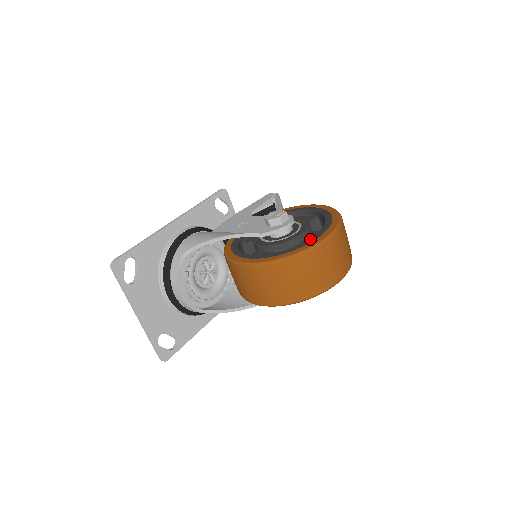
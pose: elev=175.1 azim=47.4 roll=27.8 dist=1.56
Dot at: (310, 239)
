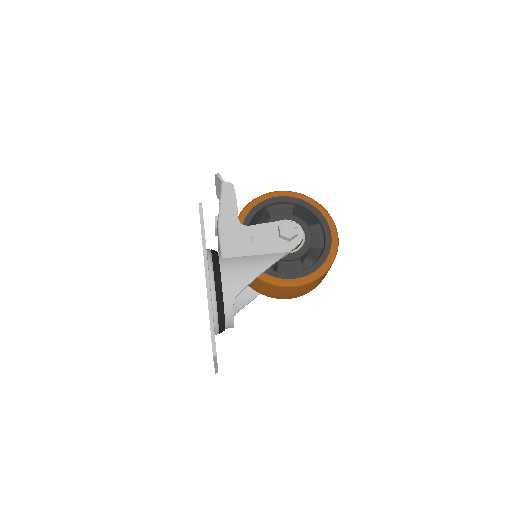
Dot at: (327, 243)
